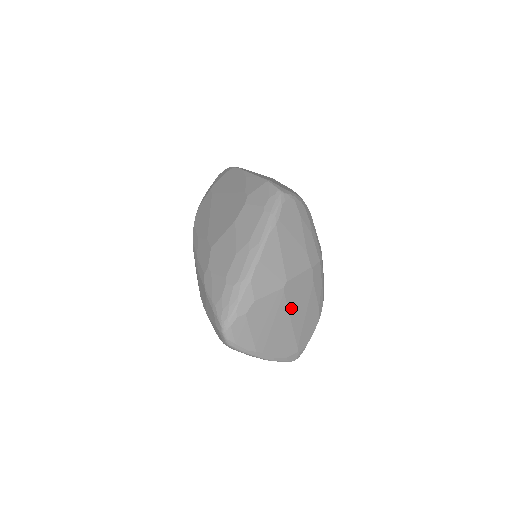
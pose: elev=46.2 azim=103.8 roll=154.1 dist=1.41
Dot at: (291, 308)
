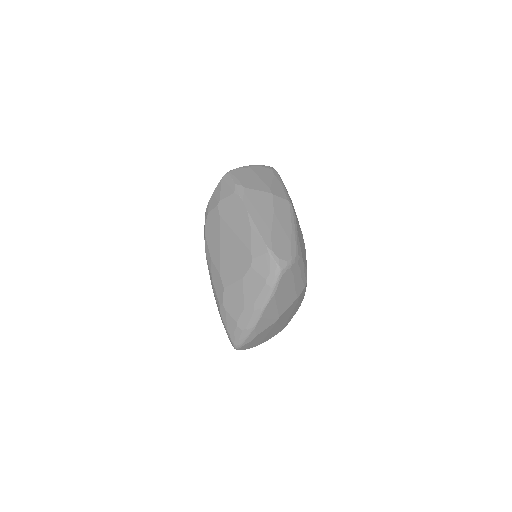
Dot at: (281, 322)
